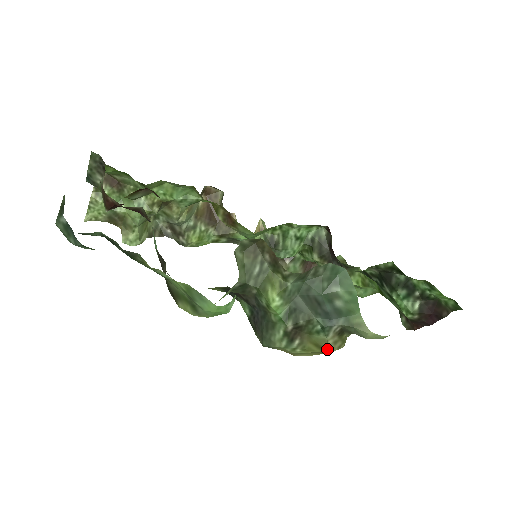
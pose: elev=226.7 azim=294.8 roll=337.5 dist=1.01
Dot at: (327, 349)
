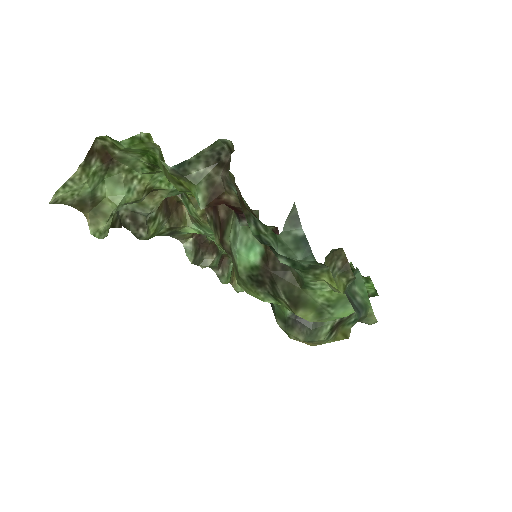
Dot at: (349, 336)
